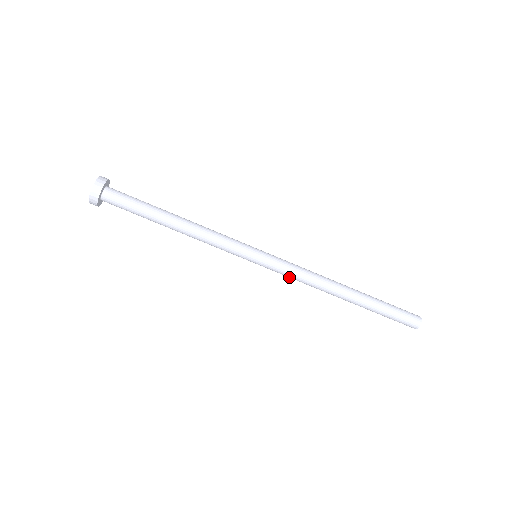
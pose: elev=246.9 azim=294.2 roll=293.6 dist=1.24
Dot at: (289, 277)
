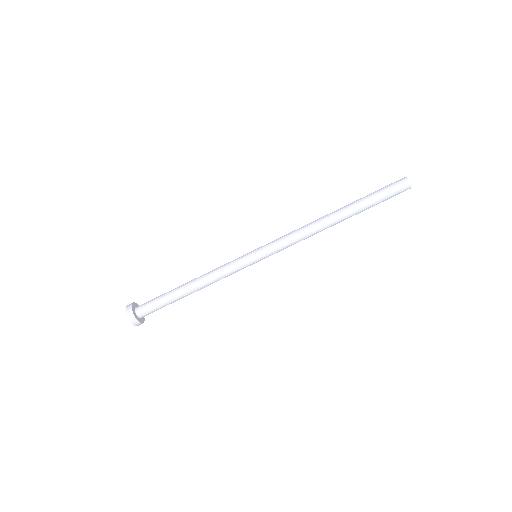
Dot at: (289, 246)
